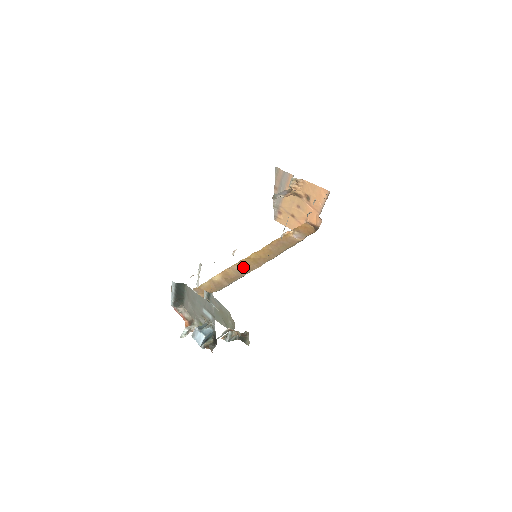
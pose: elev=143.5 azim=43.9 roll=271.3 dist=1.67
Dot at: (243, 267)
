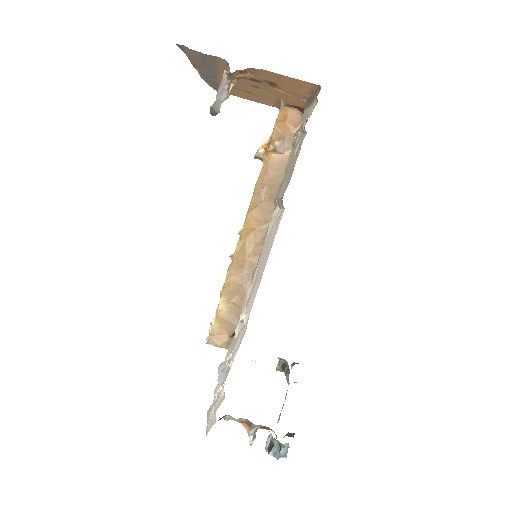
Dot at: (242, 265)
